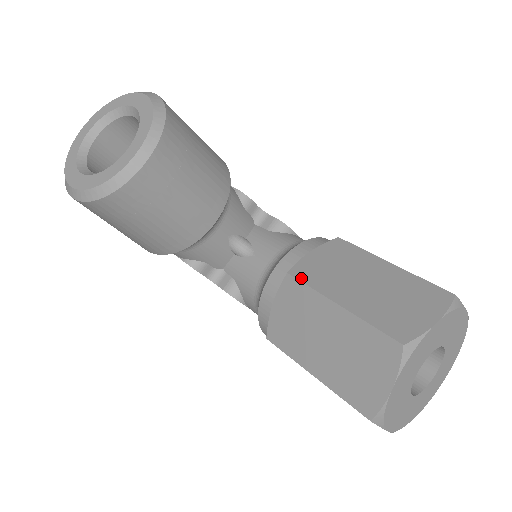
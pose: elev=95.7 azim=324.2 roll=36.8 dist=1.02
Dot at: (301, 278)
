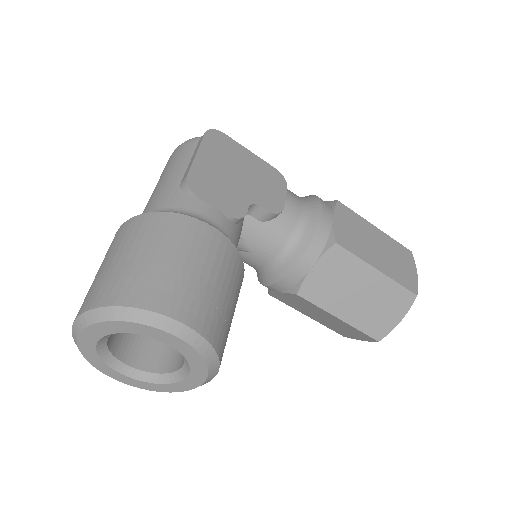
Dot at: (309, 299)
